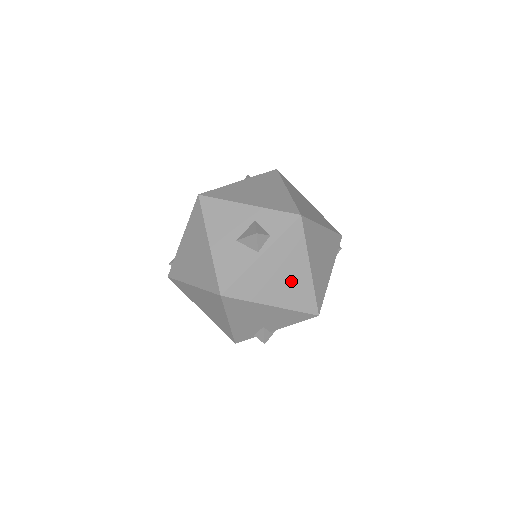
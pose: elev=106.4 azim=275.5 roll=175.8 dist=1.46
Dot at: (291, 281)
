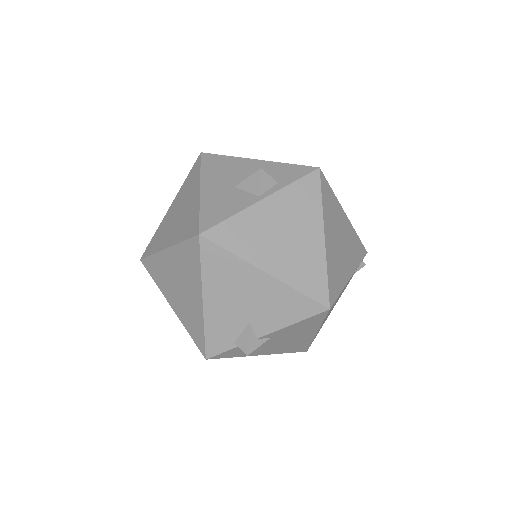
Dot at: (297, 246)
